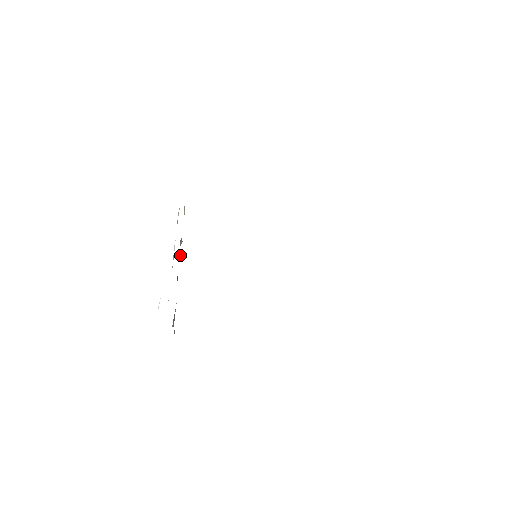
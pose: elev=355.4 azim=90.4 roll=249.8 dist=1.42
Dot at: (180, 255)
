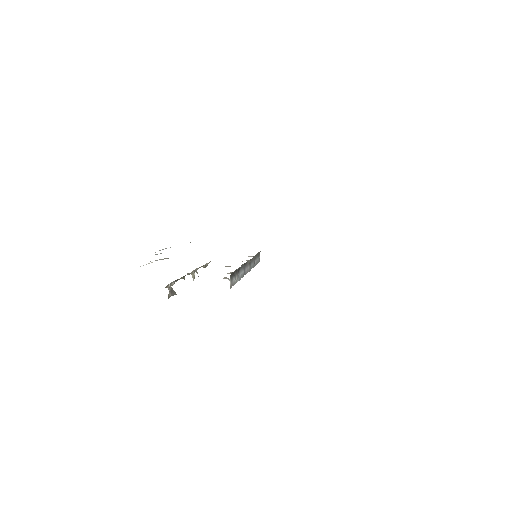
Dot at: (193, 276)
